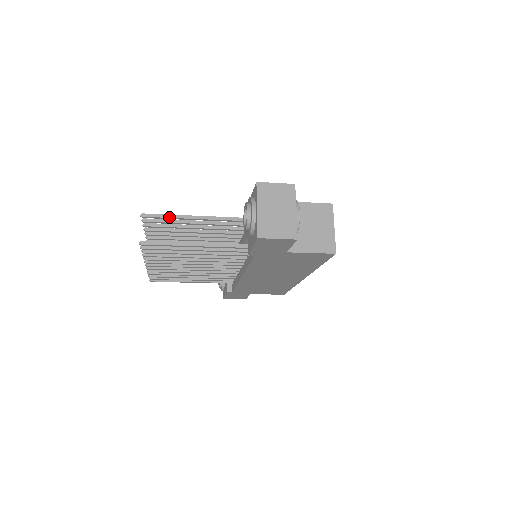
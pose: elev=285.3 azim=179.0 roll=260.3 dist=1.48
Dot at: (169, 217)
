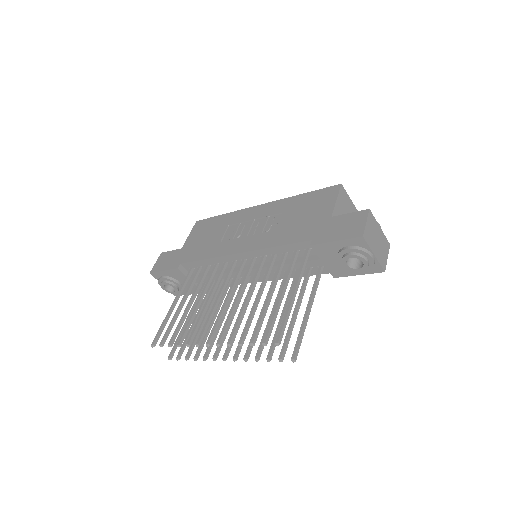
Dot at: occluded
